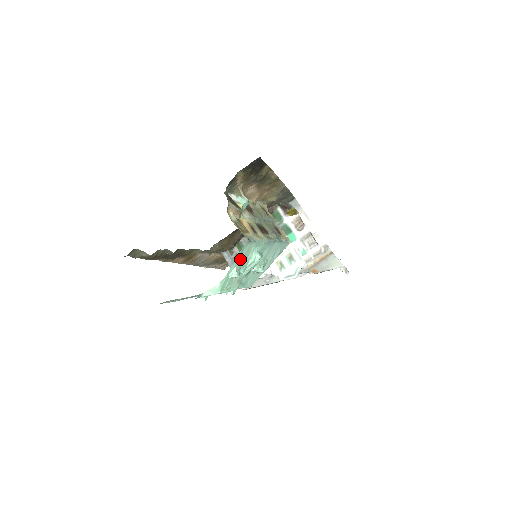
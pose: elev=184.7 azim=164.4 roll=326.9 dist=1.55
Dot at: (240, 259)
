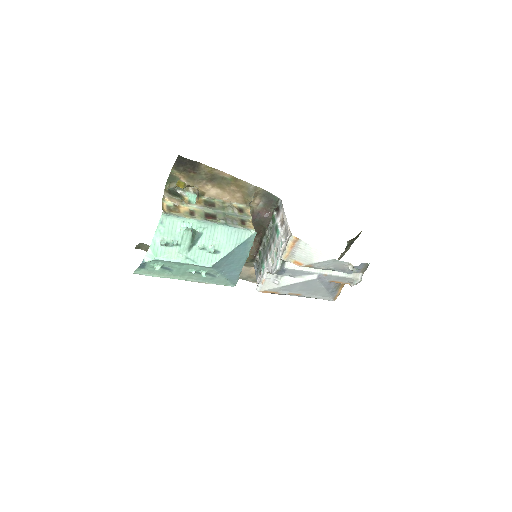
Dot at: (164, 230)
